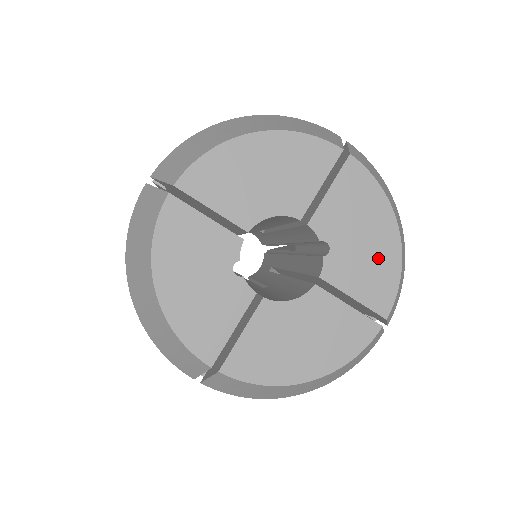
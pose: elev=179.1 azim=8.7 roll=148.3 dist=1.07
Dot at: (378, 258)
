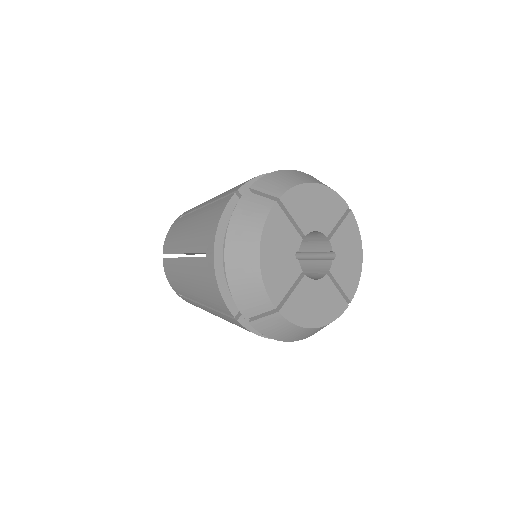
Dot at: (353, 268)
